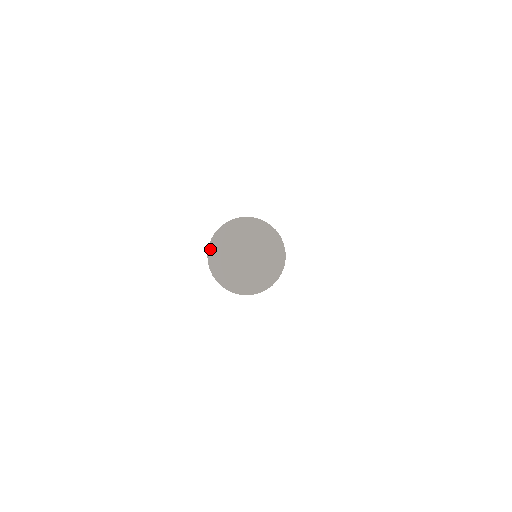
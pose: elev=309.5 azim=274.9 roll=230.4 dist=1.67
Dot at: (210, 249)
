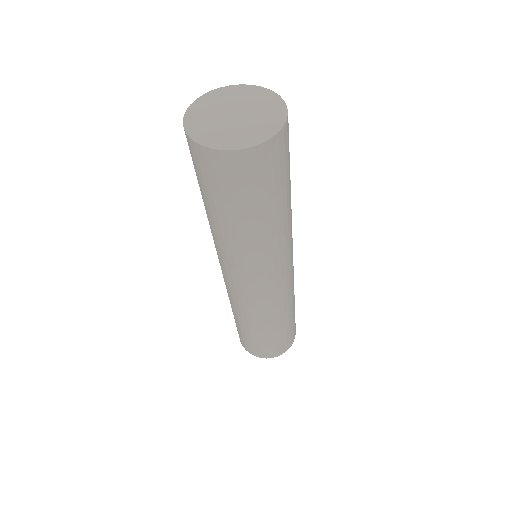
Dot at: (187, 113)
